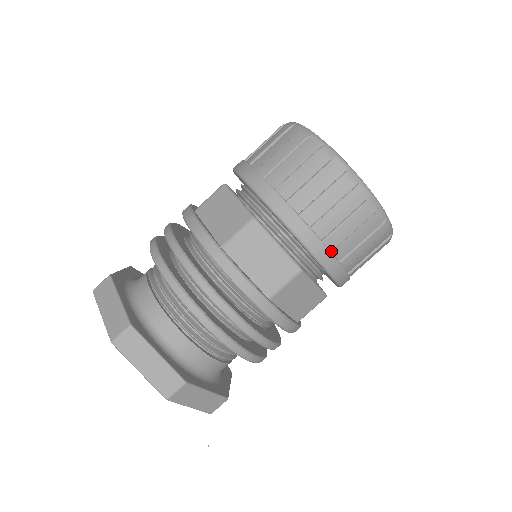
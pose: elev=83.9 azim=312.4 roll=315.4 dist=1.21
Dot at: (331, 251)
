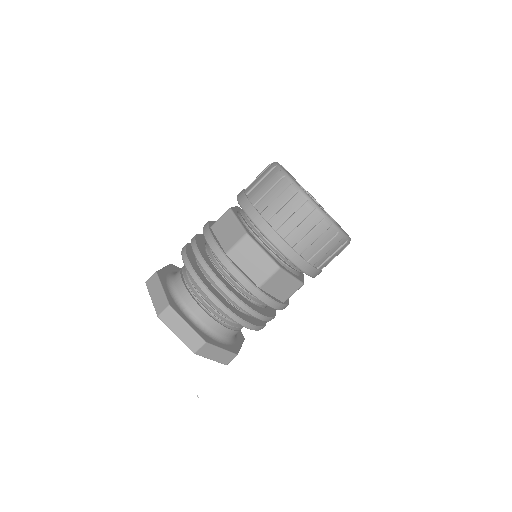
Dot at: (266, 221)
